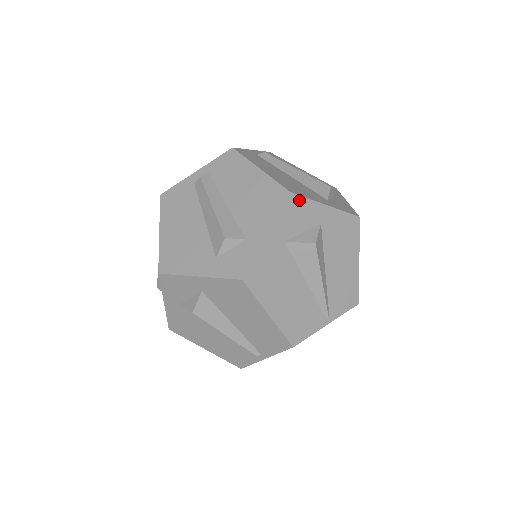
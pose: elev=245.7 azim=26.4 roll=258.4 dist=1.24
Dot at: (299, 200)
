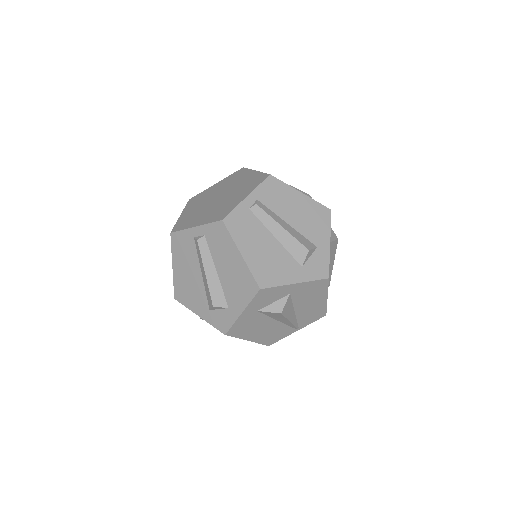
Dot at: (269, 290)
